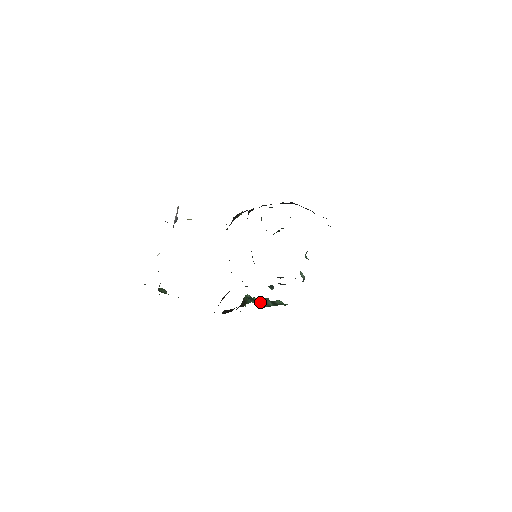
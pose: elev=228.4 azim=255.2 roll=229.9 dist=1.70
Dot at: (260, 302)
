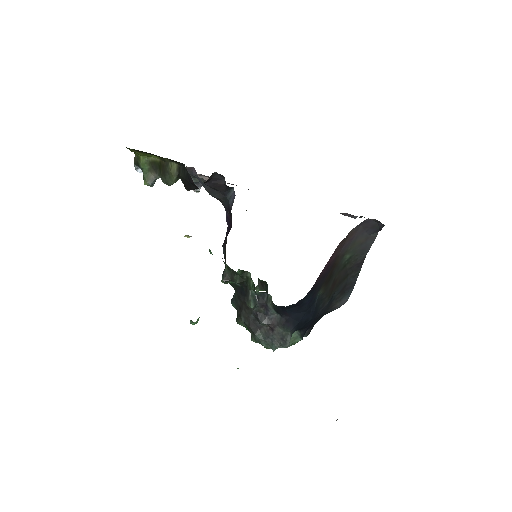
Dot at: occluded
